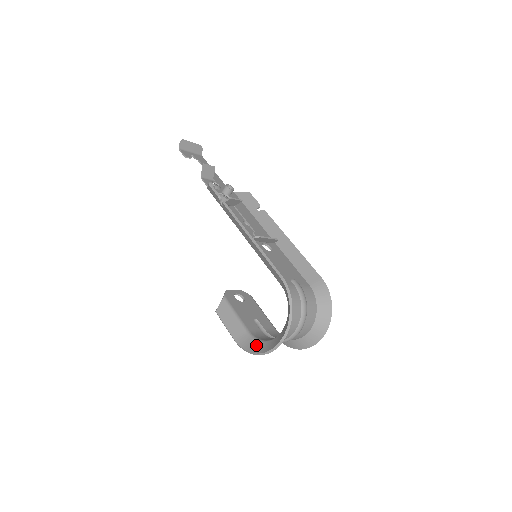
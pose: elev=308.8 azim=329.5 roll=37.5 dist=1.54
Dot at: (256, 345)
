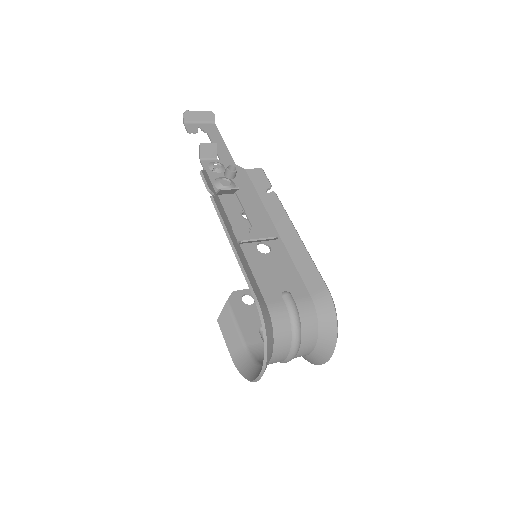
Dot at: (248, 367)
